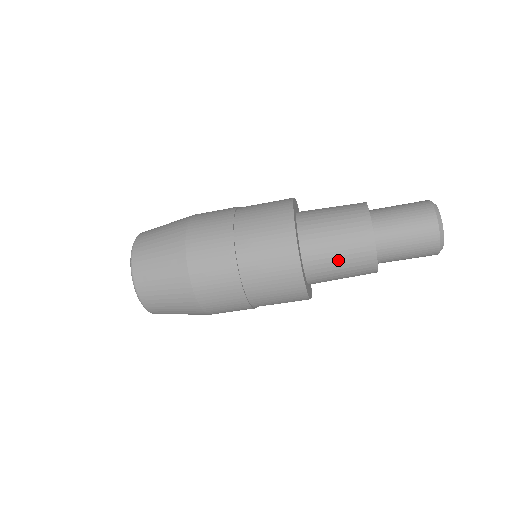
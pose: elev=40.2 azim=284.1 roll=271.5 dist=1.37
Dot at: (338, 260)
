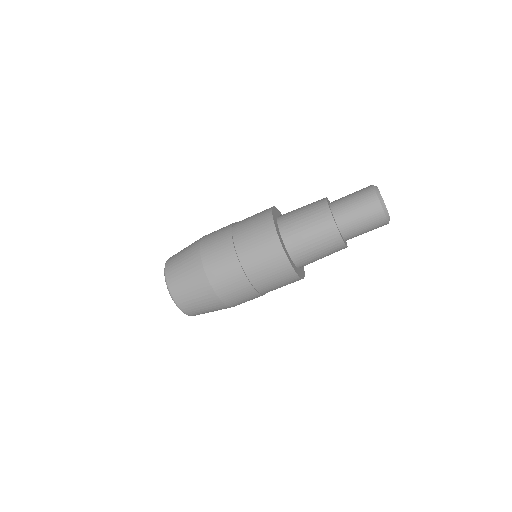
Dot at: (304, 221)
